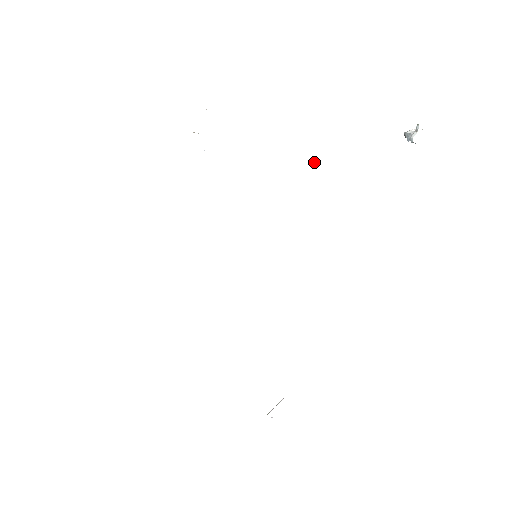
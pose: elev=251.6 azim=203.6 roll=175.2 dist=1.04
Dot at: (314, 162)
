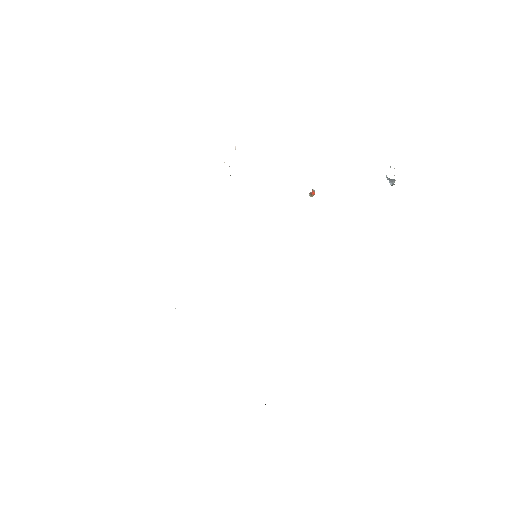
Dot at: occluded
